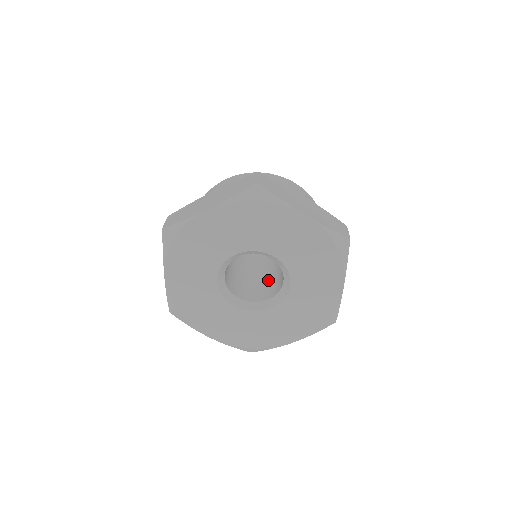
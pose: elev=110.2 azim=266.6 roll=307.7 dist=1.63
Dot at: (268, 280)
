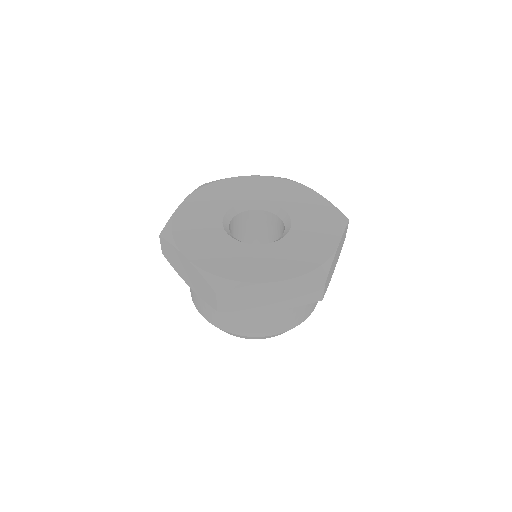
Dot at: occluded
